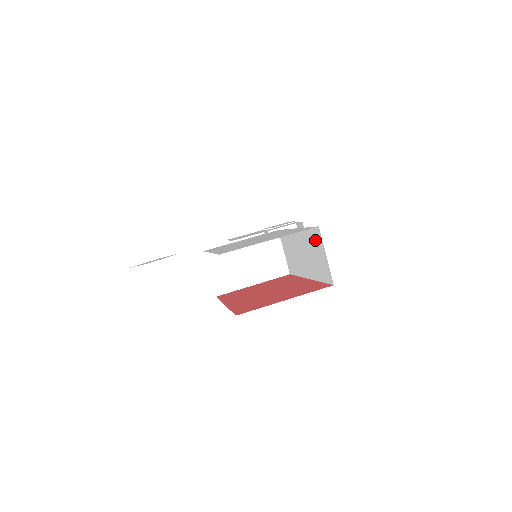
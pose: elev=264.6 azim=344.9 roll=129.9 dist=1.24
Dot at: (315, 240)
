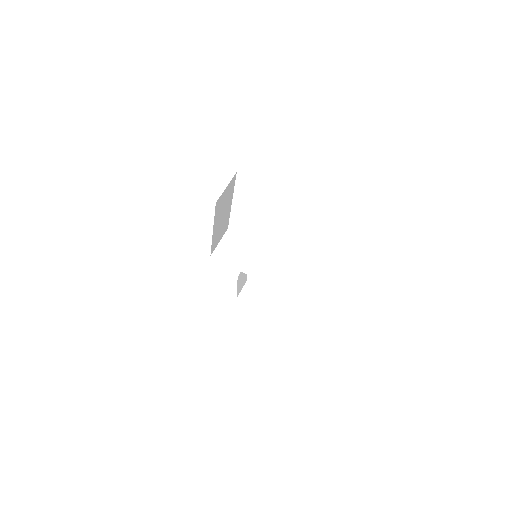
Dot at: occluded
